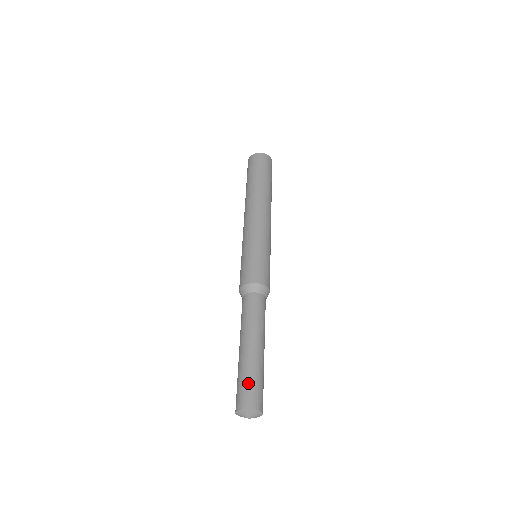
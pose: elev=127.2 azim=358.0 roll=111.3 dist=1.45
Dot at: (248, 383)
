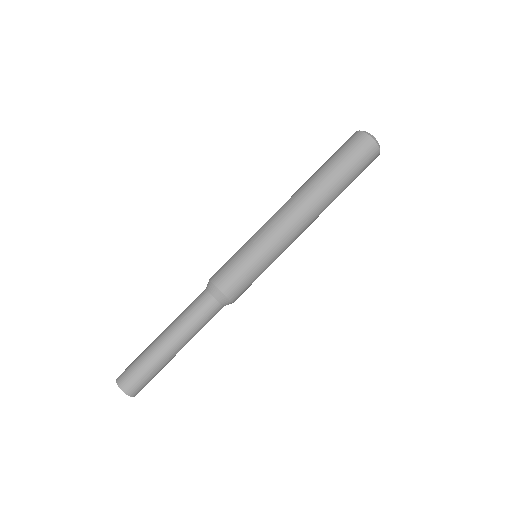
Dot at: (134, 363)
